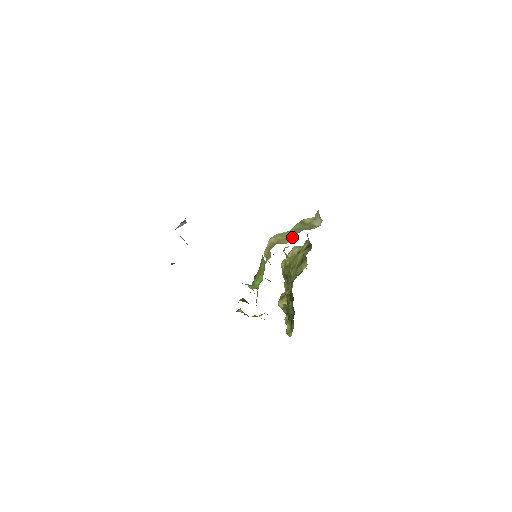
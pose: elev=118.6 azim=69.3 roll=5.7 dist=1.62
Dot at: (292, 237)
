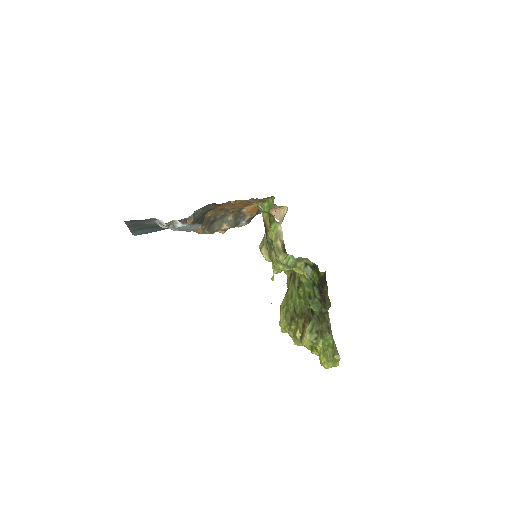
Dot at: occluded
